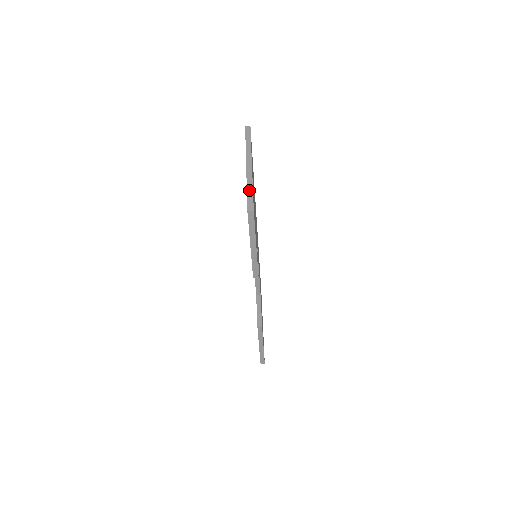
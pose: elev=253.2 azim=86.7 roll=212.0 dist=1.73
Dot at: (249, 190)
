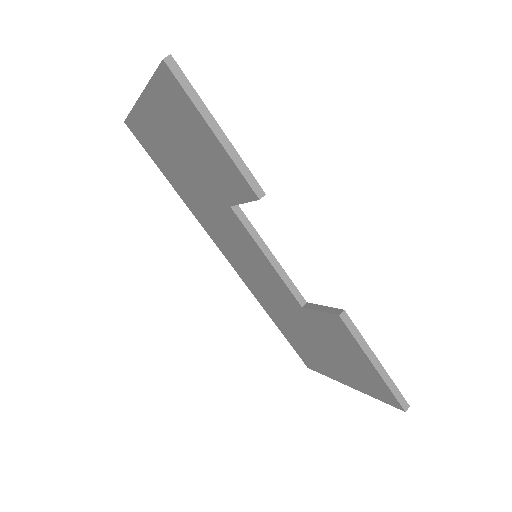
Dot at: (154, 75)
